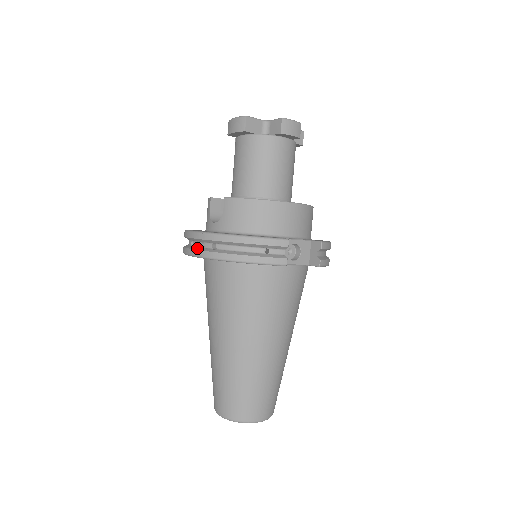
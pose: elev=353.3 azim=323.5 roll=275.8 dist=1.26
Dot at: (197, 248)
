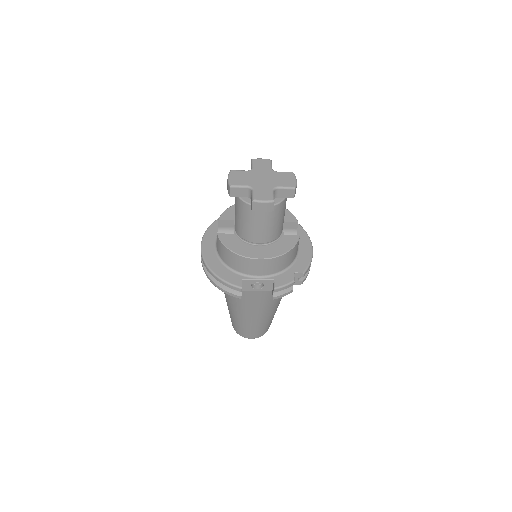
Dot at: occluded
